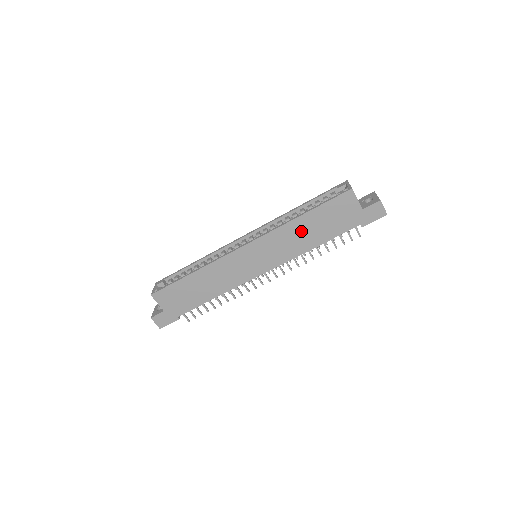
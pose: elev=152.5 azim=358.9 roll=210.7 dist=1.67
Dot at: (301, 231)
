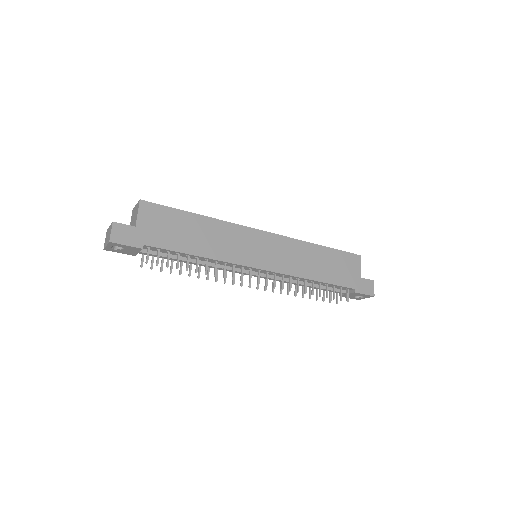
Dot at: (312, 257)
